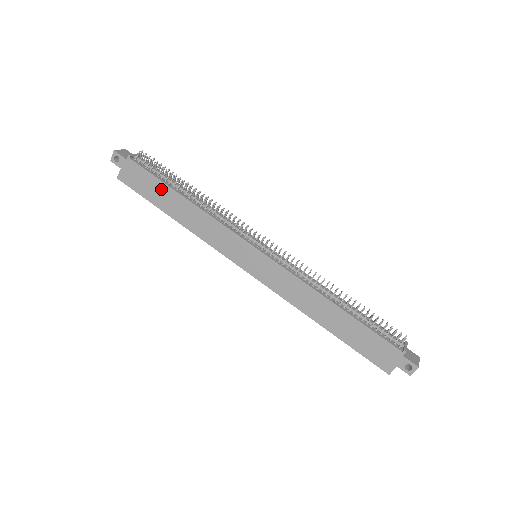
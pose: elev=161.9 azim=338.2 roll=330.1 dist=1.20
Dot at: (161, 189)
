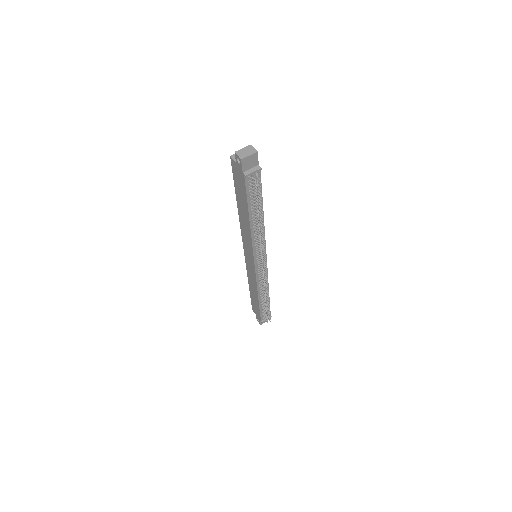
Dot at: (244, 202)
